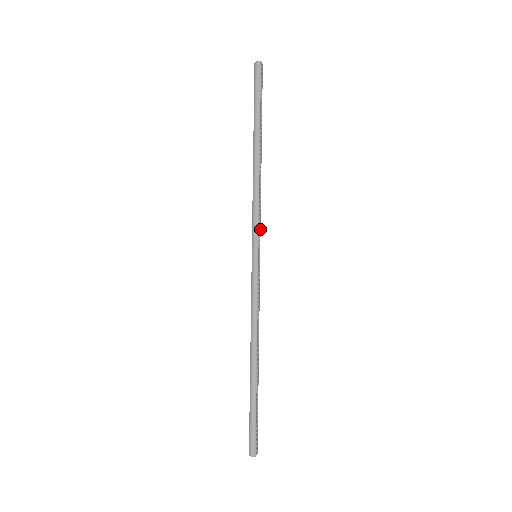
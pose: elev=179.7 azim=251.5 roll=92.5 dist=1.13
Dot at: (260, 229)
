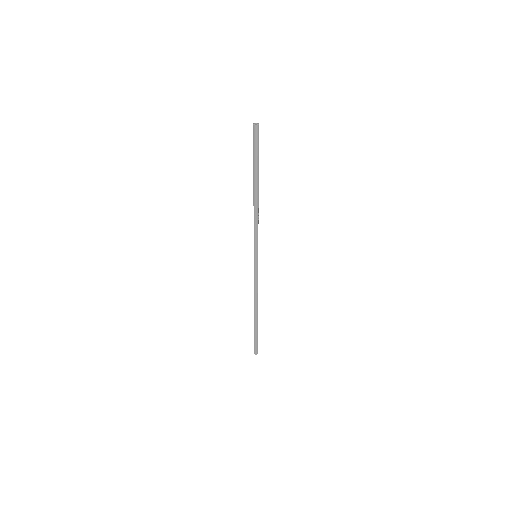
Dot at: occluded
